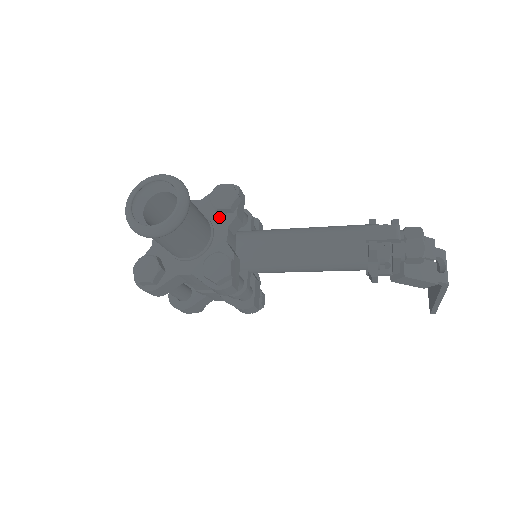
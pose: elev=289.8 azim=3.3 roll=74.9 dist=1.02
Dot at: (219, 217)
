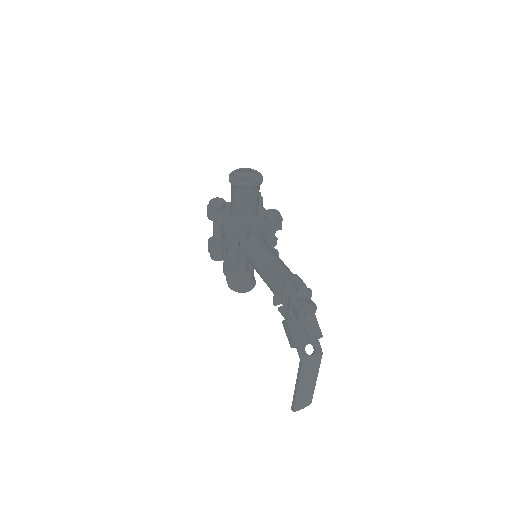
Dot at: (262, 218)
